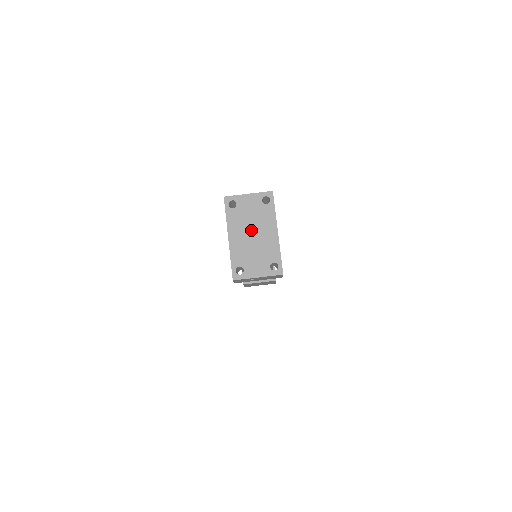
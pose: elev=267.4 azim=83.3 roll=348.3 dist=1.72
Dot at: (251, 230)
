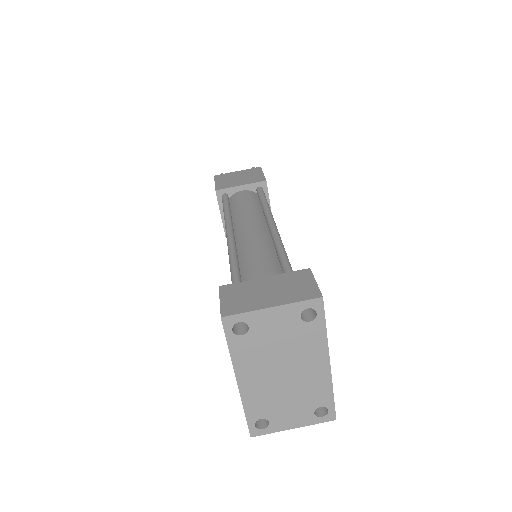
Dot at: (280, 366)
